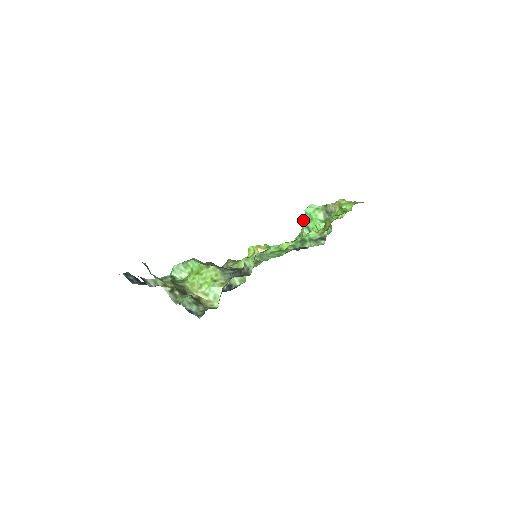
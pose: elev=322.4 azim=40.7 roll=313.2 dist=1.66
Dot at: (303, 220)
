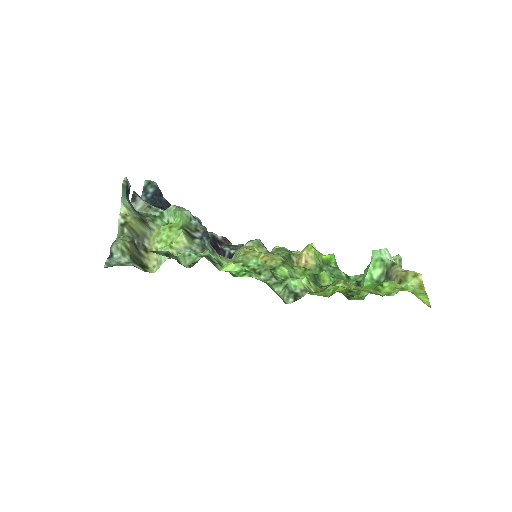
Dot at: occluded
